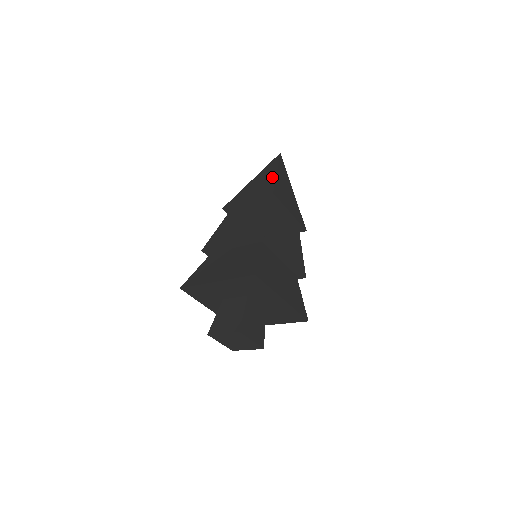
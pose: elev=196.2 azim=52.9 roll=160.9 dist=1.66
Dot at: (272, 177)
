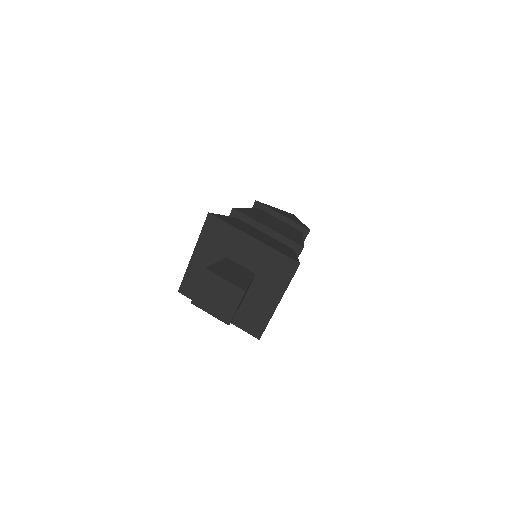
Dot at: occluded
